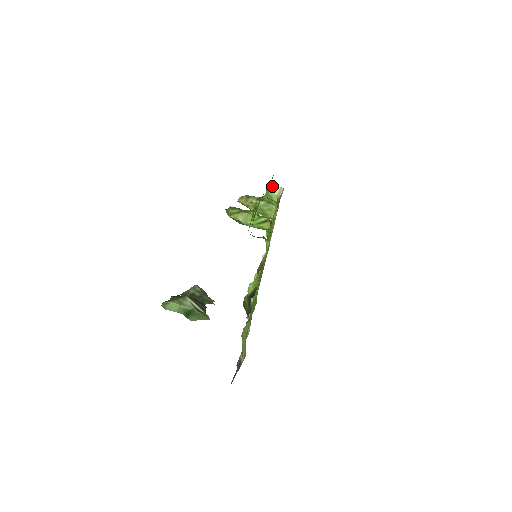
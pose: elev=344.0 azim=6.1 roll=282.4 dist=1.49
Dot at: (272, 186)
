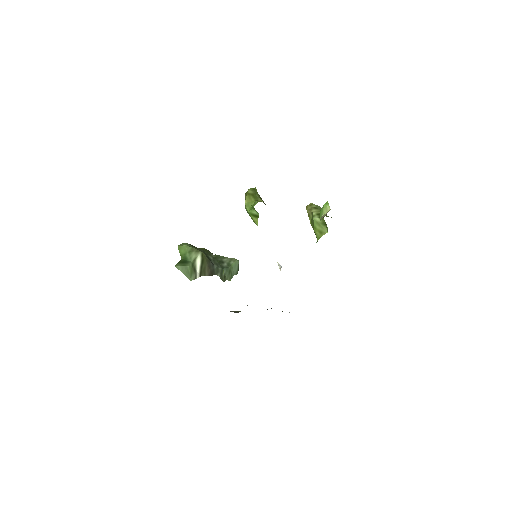
Dot at: (327, 204)
